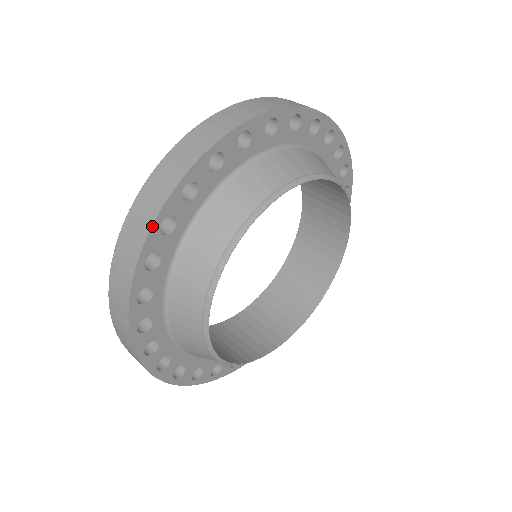
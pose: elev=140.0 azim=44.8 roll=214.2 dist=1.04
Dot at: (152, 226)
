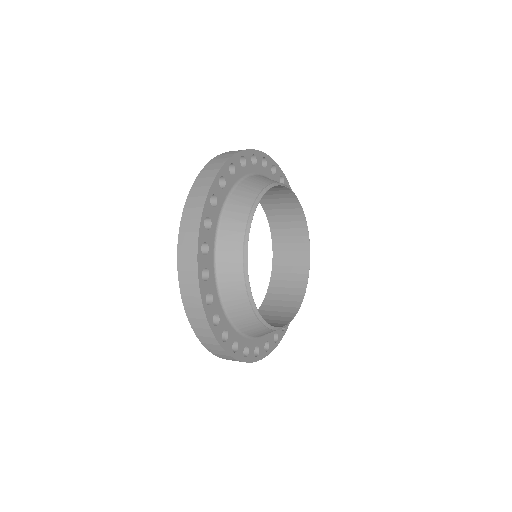
Dot at: (263, 152)
